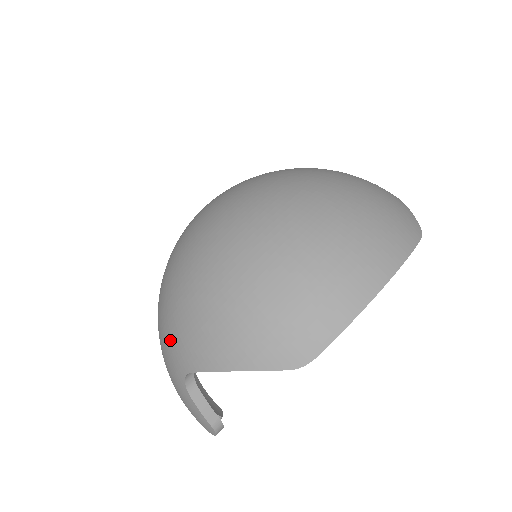
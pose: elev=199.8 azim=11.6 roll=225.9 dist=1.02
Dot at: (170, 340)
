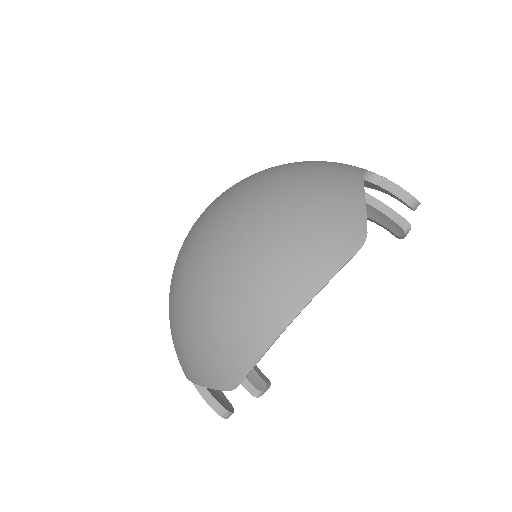
Dot at: occluded
